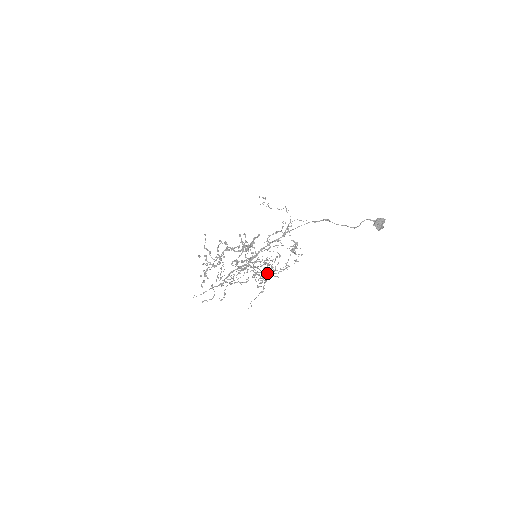
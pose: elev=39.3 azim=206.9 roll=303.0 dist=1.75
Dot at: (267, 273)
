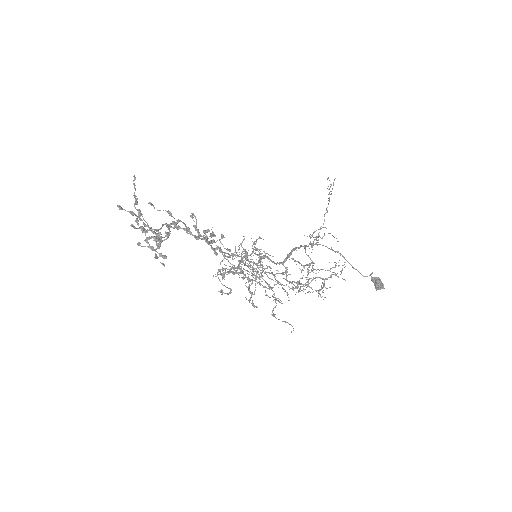
Dot at: occluded
